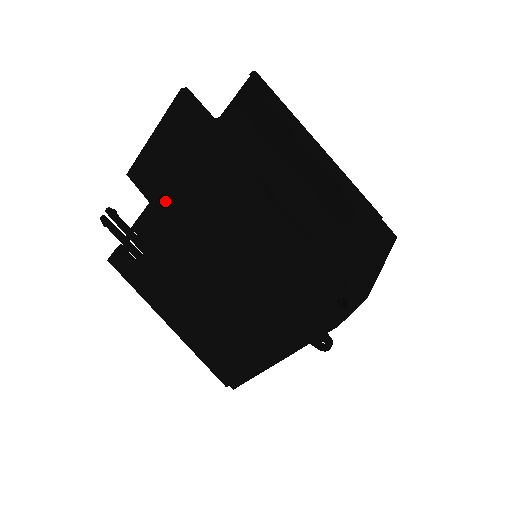
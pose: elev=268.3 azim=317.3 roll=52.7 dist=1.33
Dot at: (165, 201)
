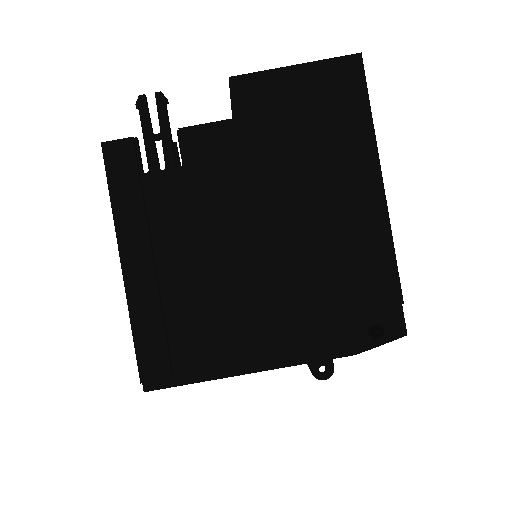
Dot at: (255, 128)
